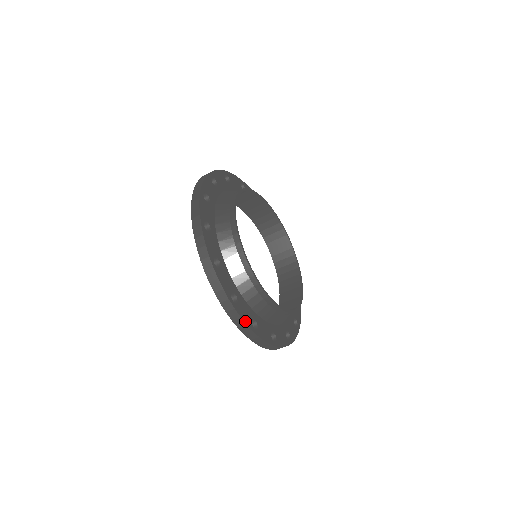
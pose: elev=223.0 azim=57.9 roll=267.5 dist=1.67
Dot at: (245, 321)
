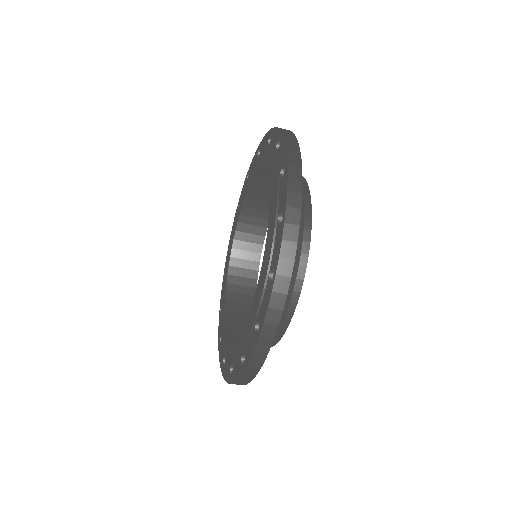
Dot at: (294, 254)
